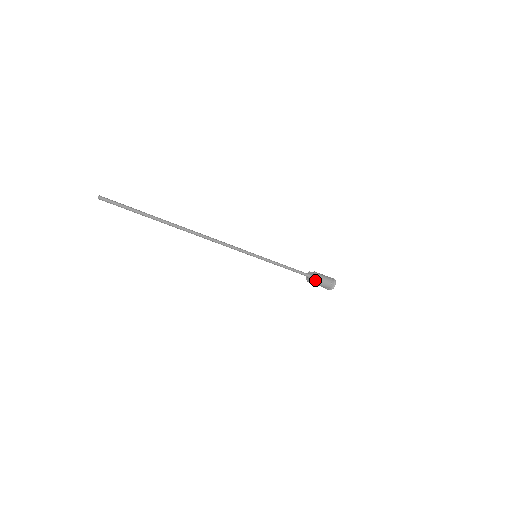
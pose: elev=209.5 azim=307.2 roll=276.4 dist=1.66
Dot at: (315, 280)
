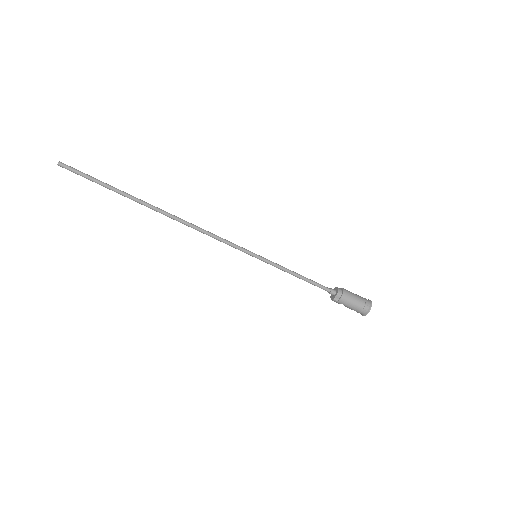
Dot at: (340, 298)
